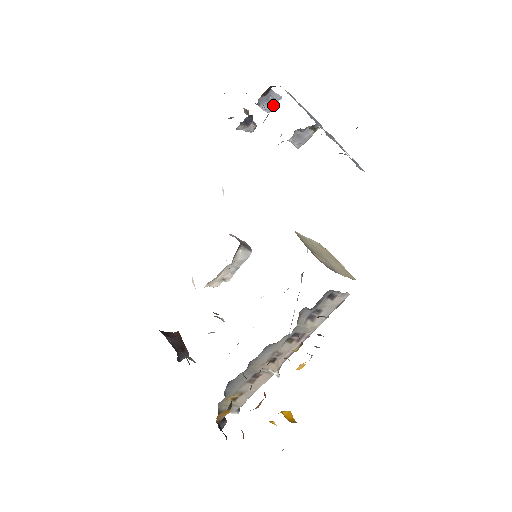
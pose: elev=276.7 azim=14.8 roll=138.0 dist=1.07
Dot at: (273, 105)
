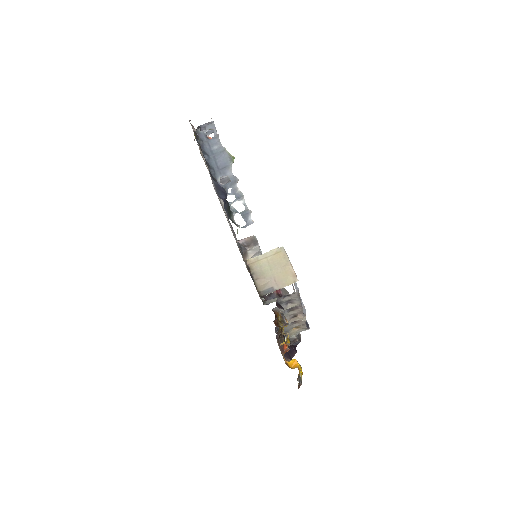
Dot at: occluded
